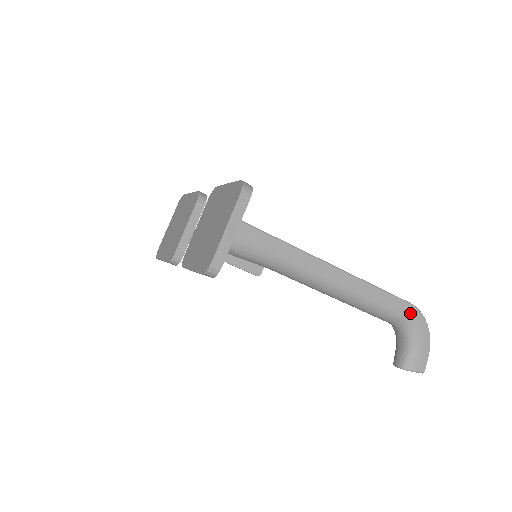
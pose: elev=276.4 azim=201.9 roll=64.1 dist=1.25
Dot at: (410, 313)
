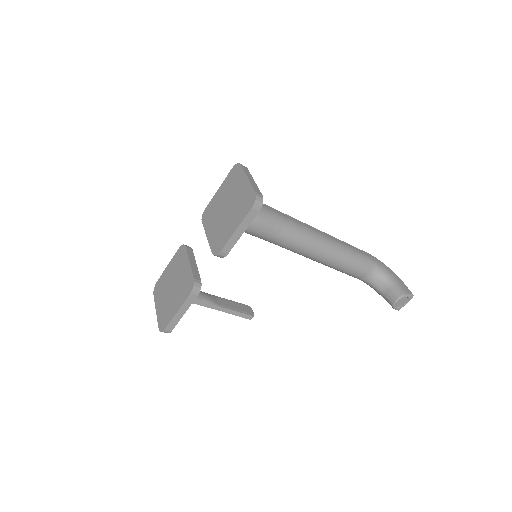
Dot at: (372, 258)
